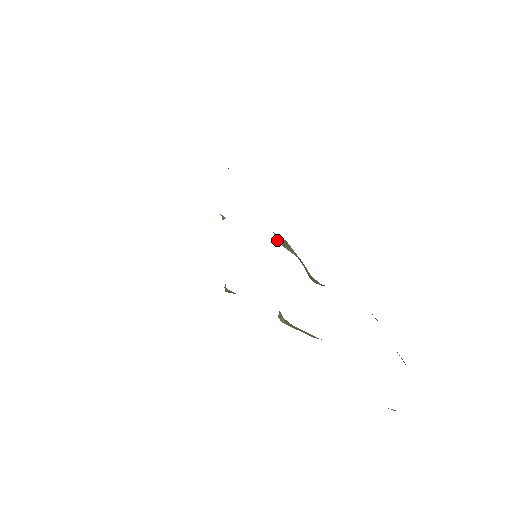
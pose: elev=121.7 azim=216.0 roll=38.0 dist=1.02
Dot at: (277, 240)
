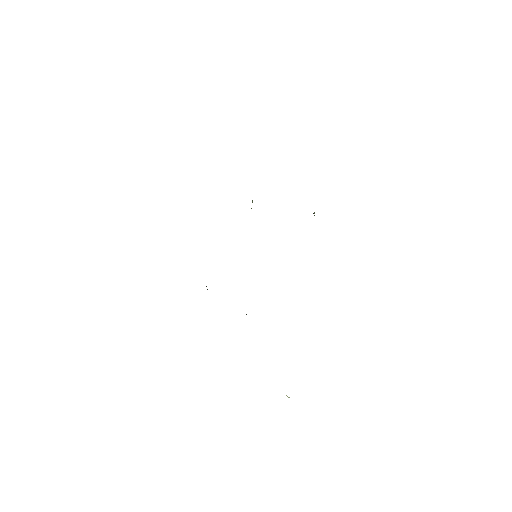
Dot at: occluded
